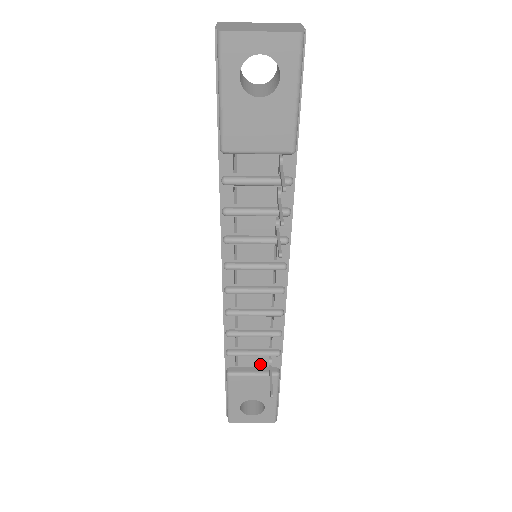
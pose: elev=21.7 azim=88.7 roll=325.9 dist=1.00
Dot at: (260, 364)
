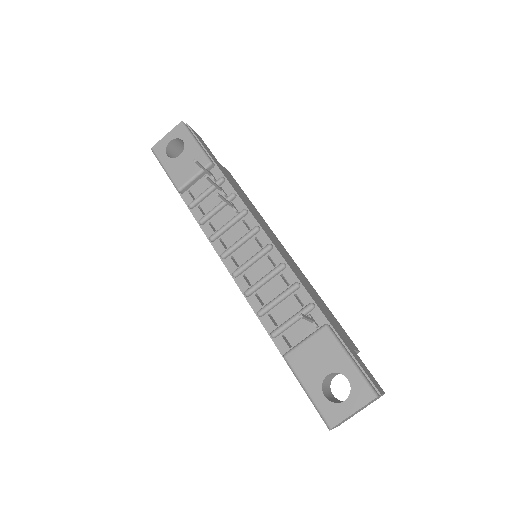
Dot at: (309, 332)
